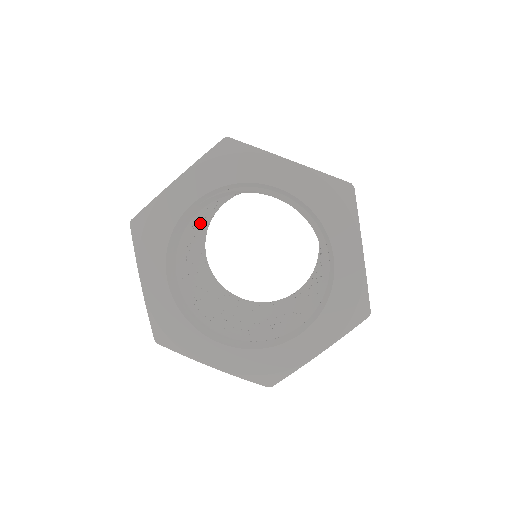
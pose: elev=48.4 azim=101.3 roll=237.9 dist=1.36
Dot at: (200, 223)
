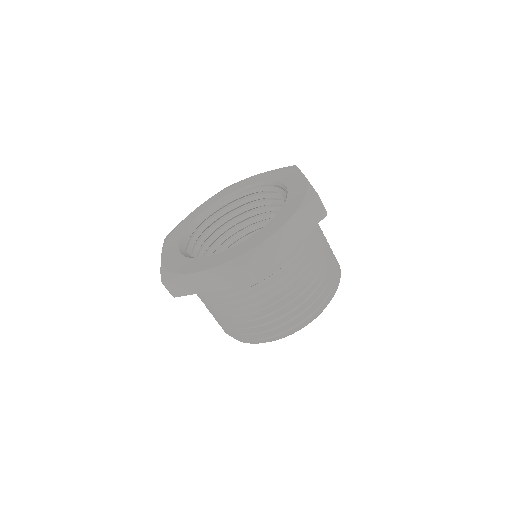
Dot at: occluded
